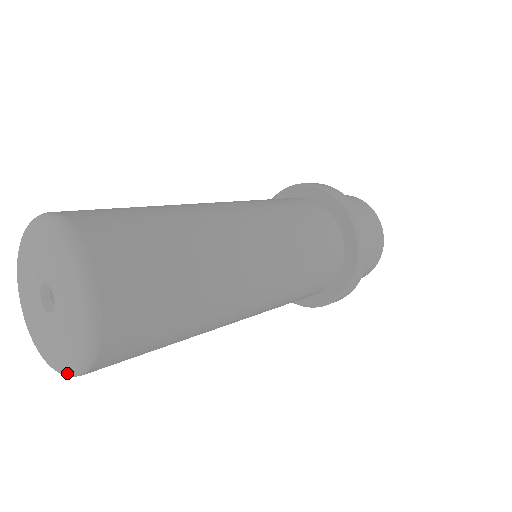
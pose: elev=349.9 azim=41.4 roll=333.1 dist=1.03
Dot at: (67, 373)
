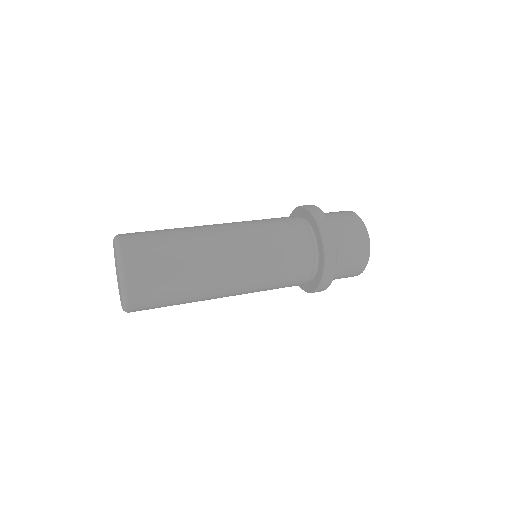
Dot at: (123, 310)
